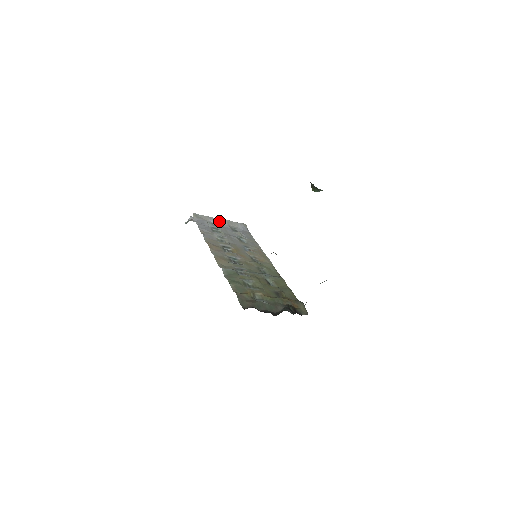
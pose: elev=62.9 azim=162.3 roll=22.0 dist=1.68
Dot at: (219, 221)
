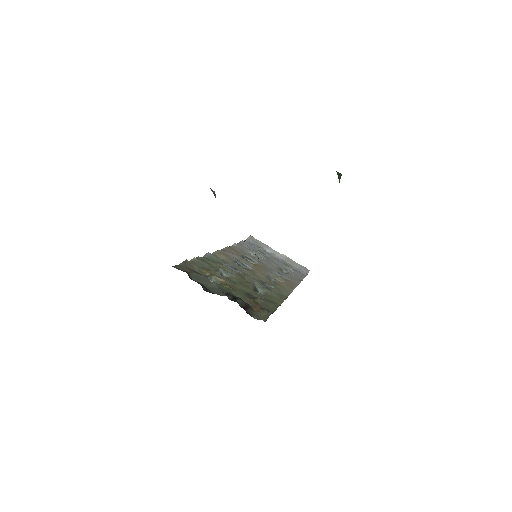
Dot at: (276, 253)
